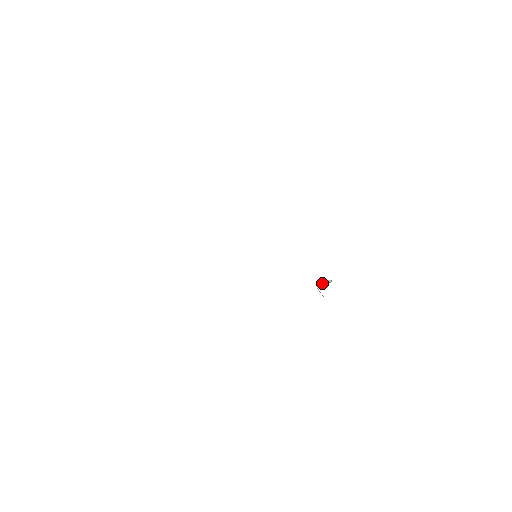
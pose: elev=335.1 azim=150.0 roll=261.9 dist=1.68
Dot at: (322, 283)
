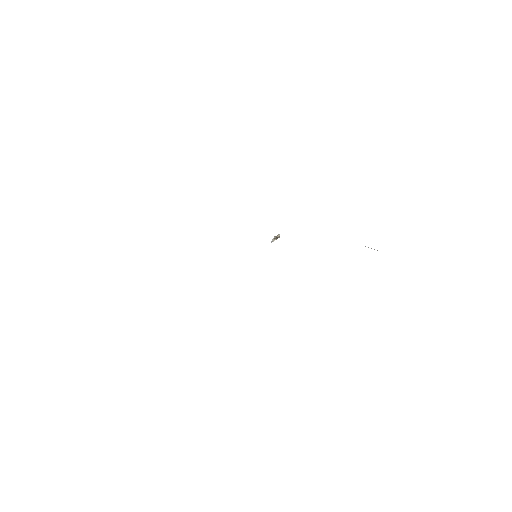
Dot at: occluded
